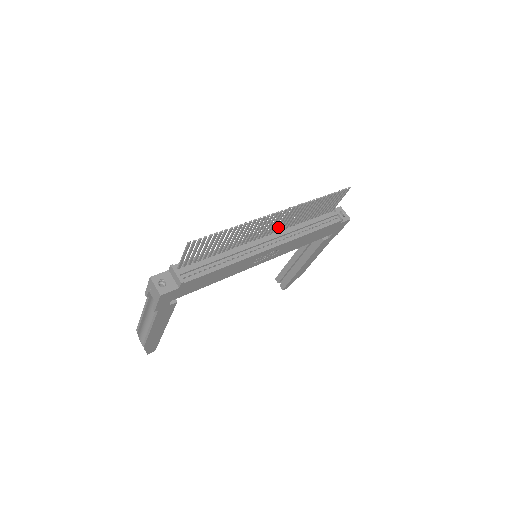
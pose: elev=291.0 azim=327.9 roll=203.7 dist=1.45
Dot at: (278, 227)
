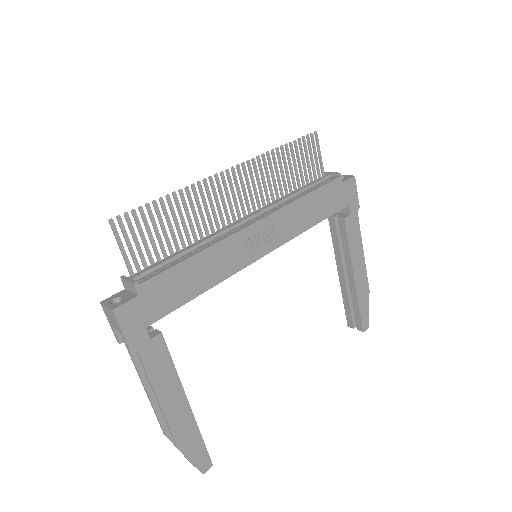
Dot at: (253, 202)
